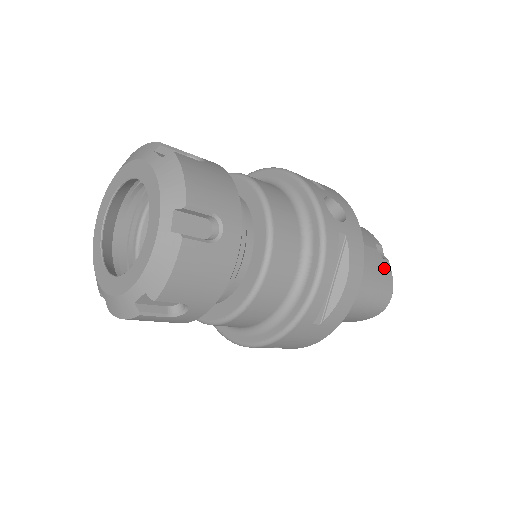
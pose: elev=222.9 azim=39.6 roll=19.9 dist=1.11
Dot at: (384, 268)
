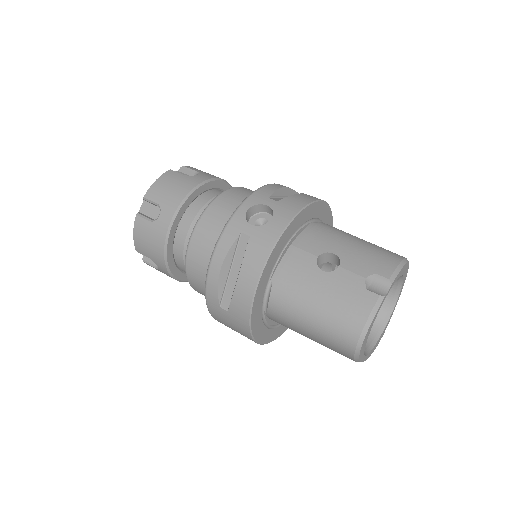
Dot at: (358, 299)
